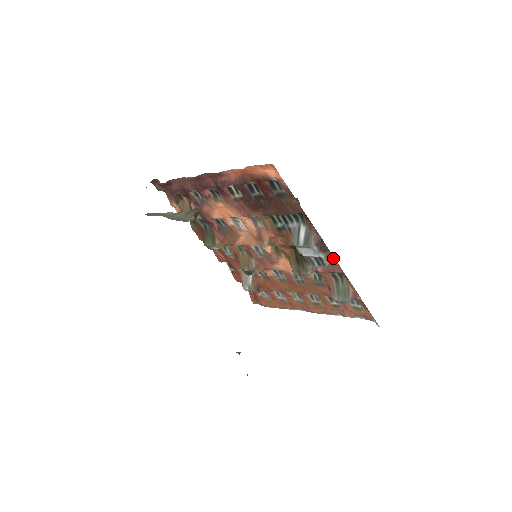
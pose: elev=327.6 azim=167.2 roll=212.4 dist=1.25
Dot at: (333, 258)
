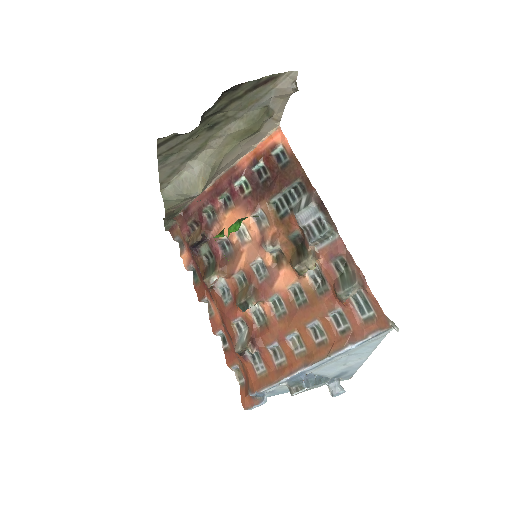
Dot at: (334, 226)
